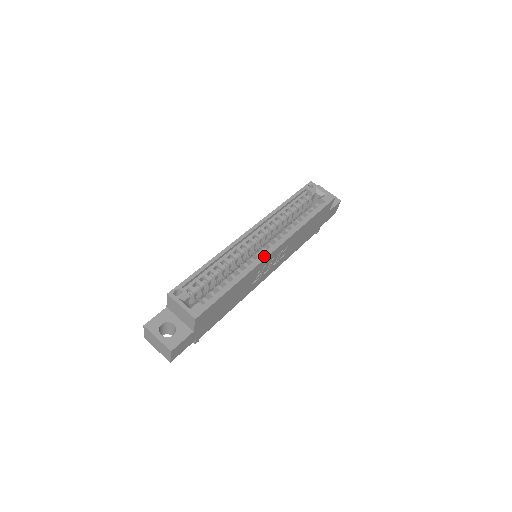
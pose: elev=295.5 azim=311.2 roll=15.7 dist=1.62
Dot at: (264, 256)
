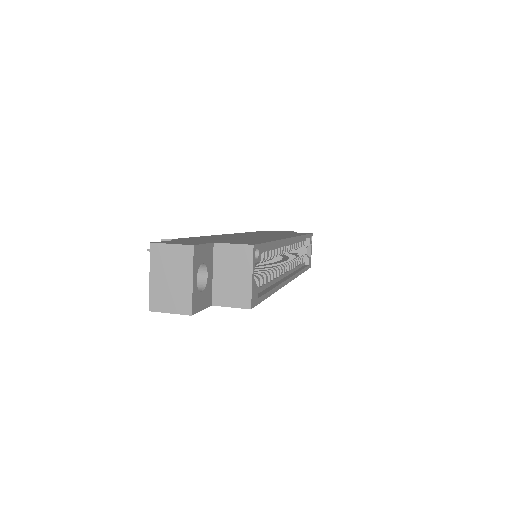
Dot at: (287, 281)
